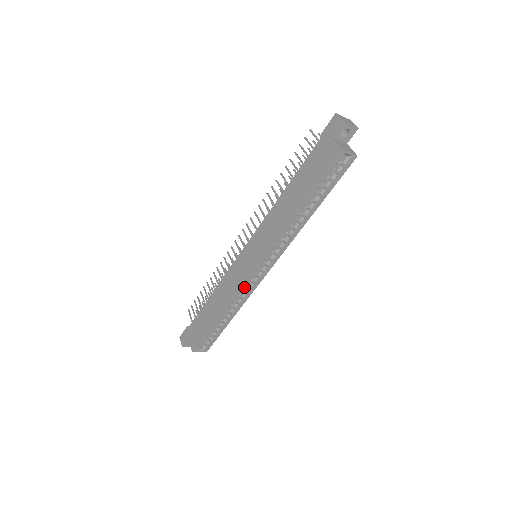
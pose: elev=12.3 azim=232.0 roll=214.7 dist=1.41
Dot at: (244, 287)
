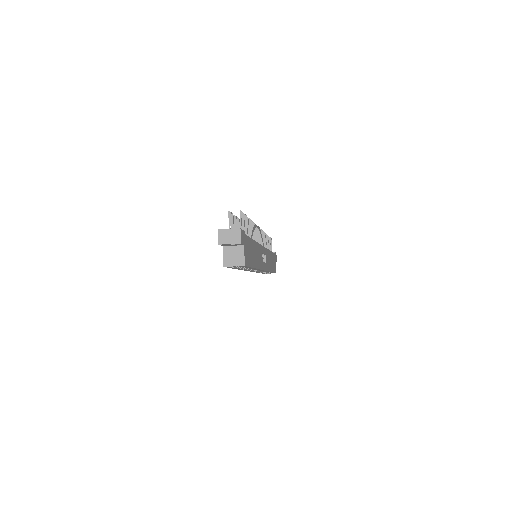
Dot at: (258, 270)
